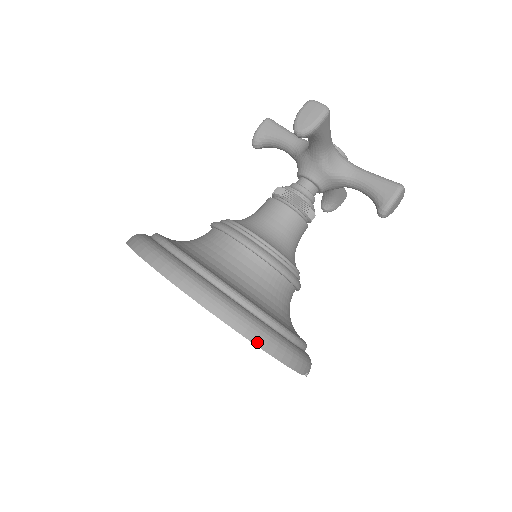
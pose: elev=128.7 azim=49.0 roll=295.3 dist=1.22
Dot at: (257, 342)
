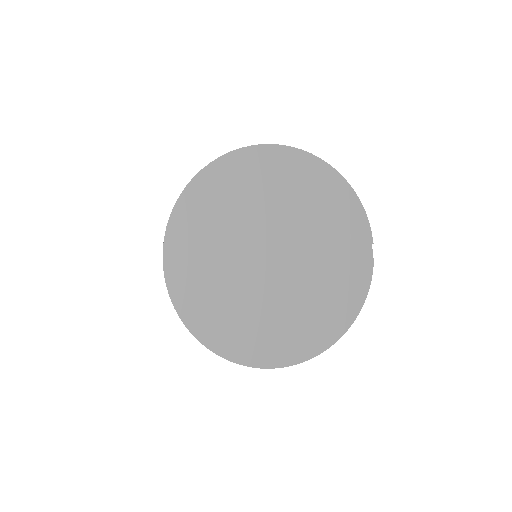
Dot at: (344, 179)
